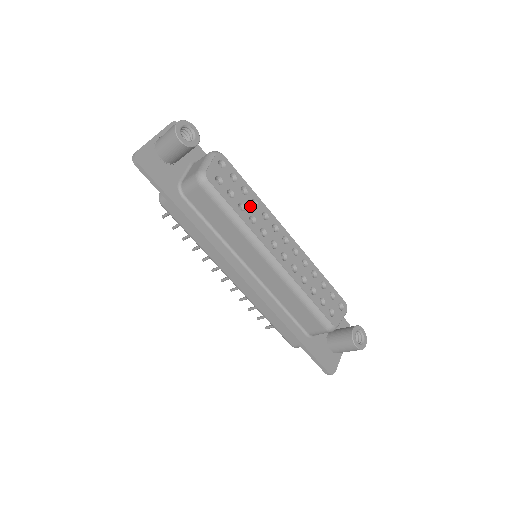
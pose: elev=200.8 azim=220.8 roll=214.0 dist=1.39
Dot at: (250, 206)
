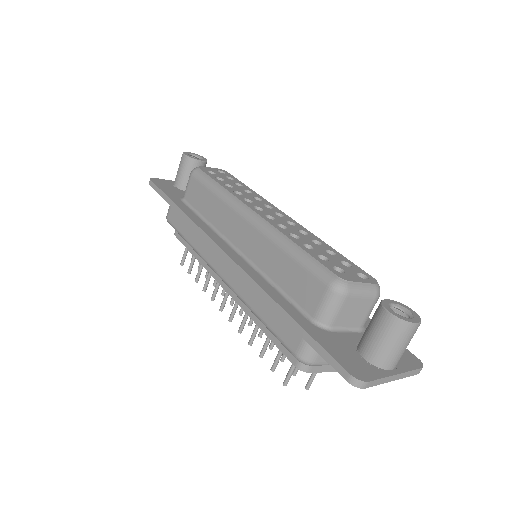
Dot at: (240, 190)
